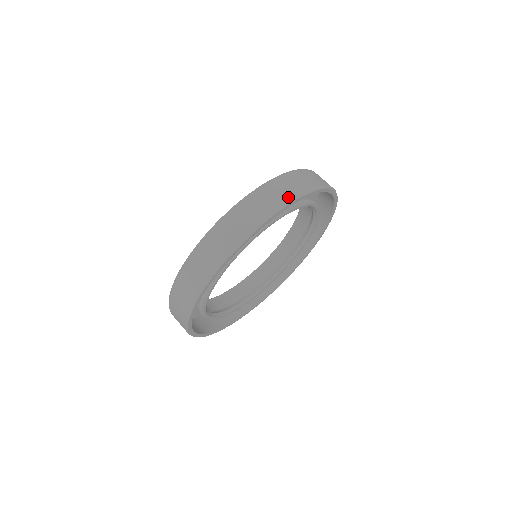
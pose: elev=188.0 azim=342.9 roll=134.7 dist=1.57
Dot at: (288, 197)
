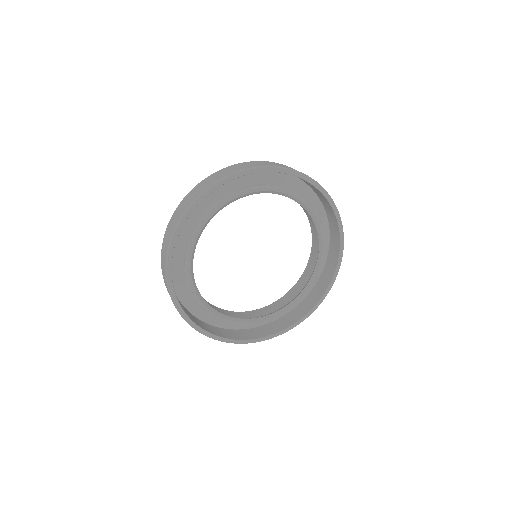
Dot at: (291, 168)
